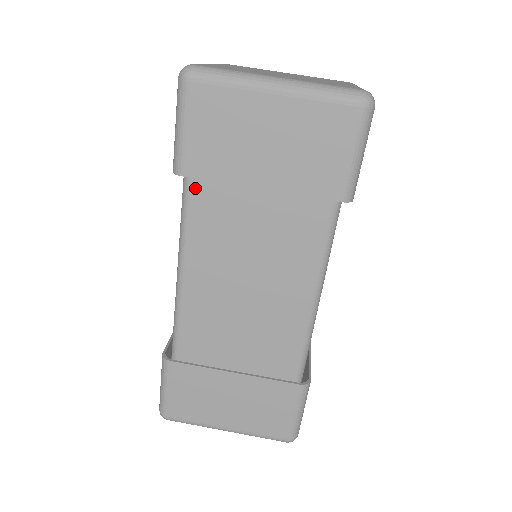
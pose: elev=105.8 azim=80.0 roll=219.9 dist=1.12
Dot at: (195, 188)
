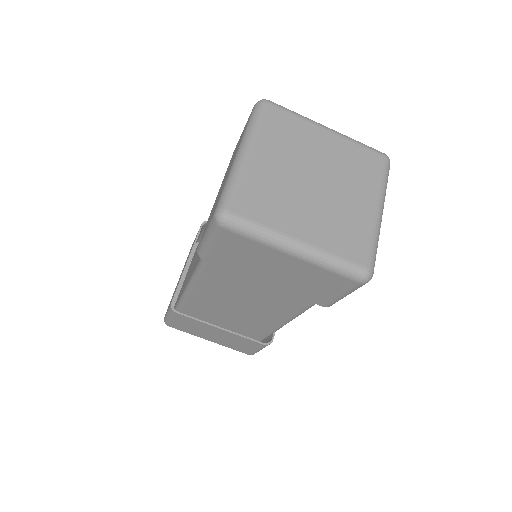
Dot at: occluded
